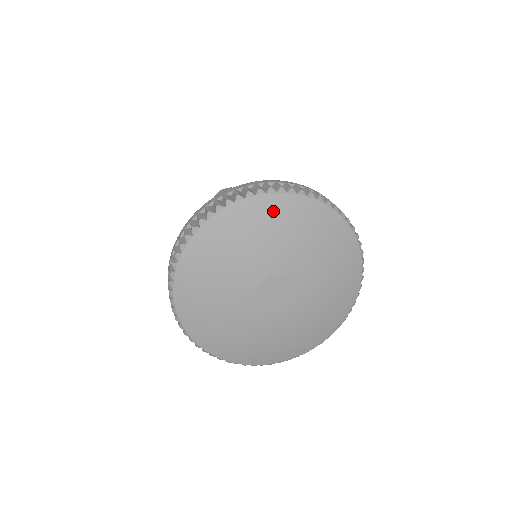
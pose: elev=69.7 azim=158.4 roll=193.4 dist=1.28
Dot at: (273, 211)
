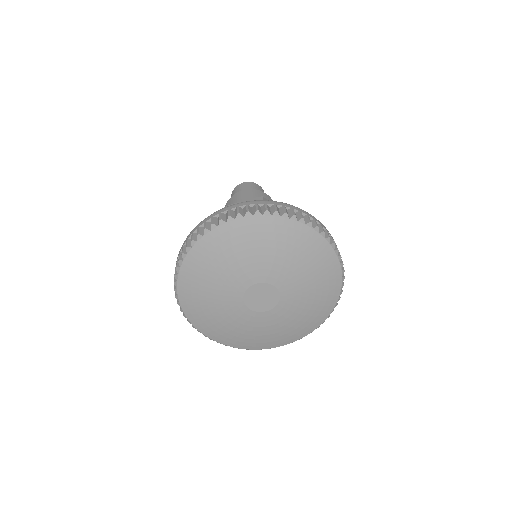
Dot at: (289, 234)
